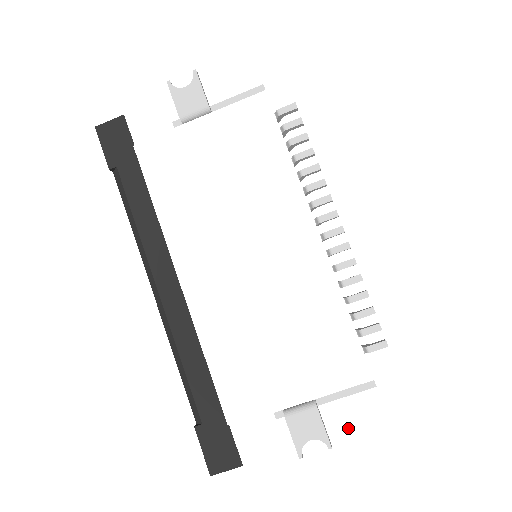
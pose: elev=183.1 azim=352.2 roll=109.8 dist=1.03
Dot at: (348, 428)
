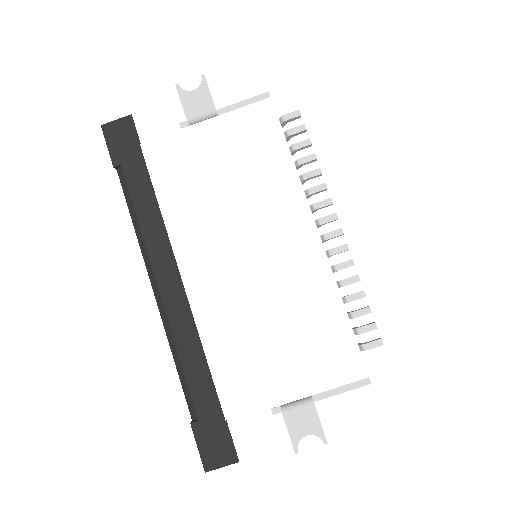
Dot at: (343, 424)
